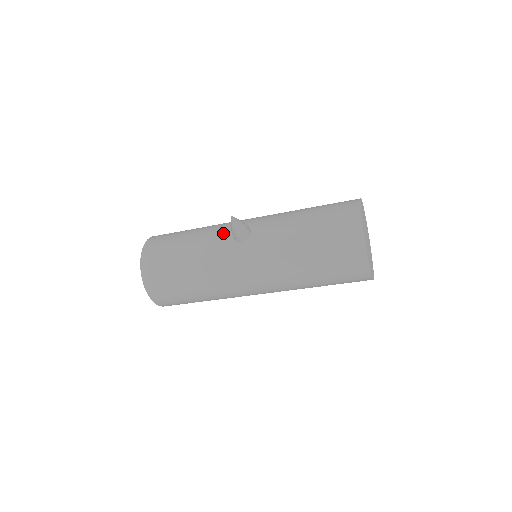
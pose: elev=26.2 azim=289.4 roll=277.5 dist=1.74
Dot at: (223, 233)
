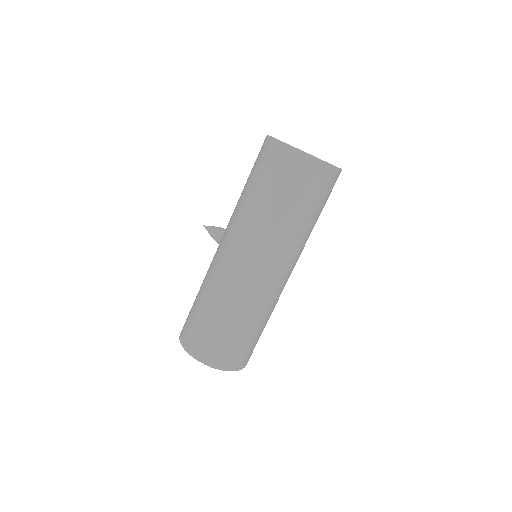
Dot at: occluded
